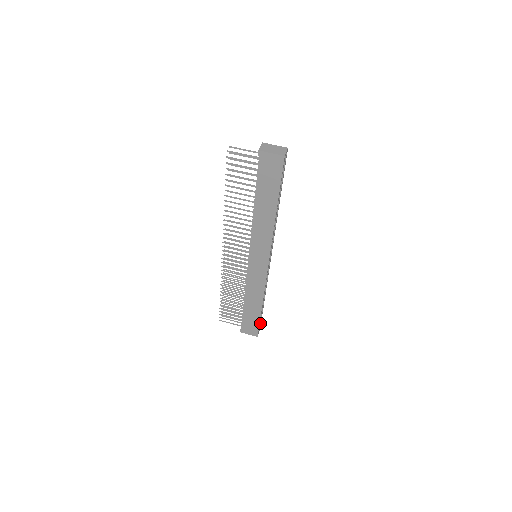
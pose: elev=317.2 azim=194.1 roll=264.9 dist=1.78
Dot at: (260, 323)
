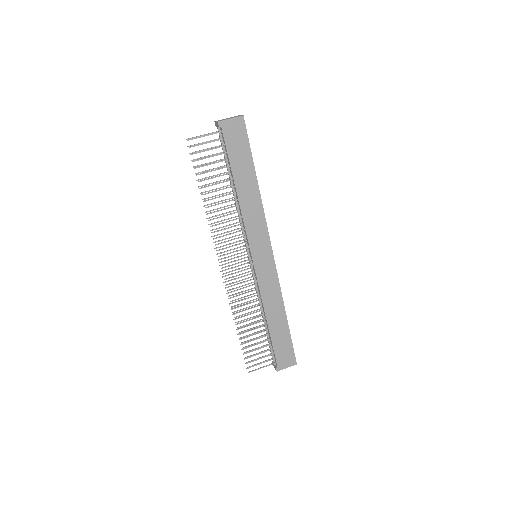
Dot at: occluded
